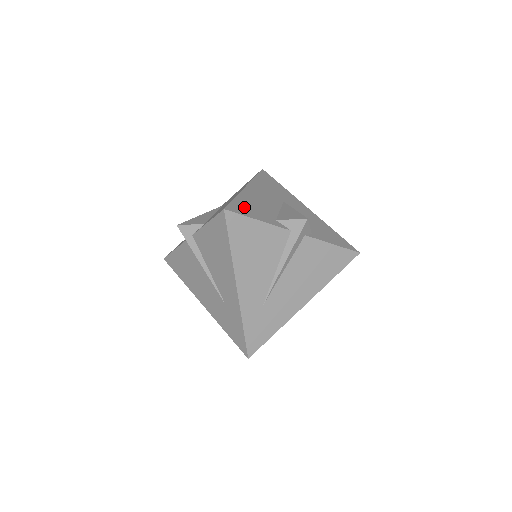
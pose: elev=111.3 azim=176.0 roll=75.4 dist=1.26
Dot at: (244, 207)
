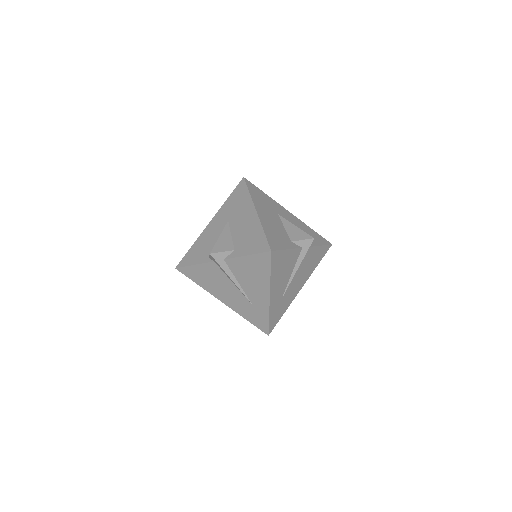
Dot at: (274, 240)
